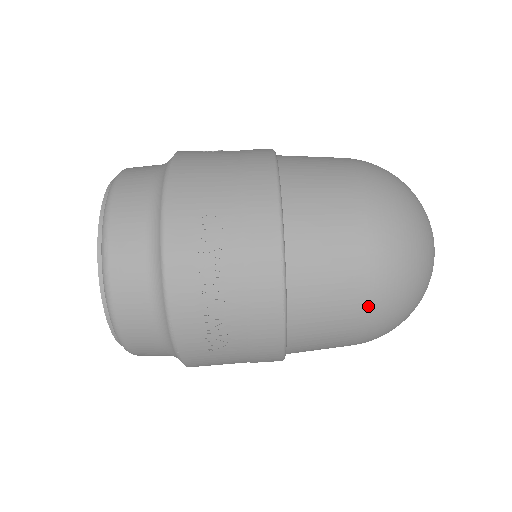
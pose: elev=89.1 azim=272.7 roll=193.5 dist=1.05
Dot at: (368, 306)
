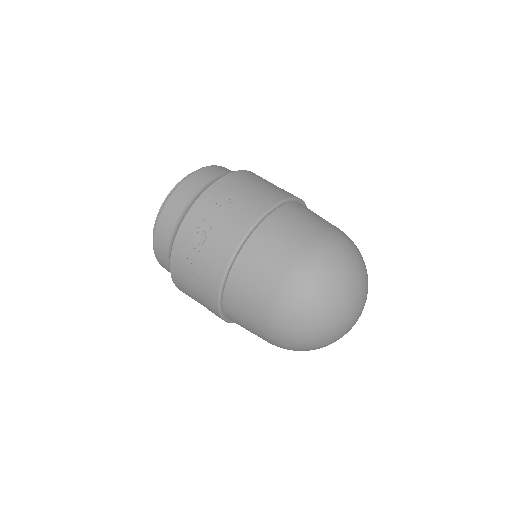
Dot at: (273, 301)
